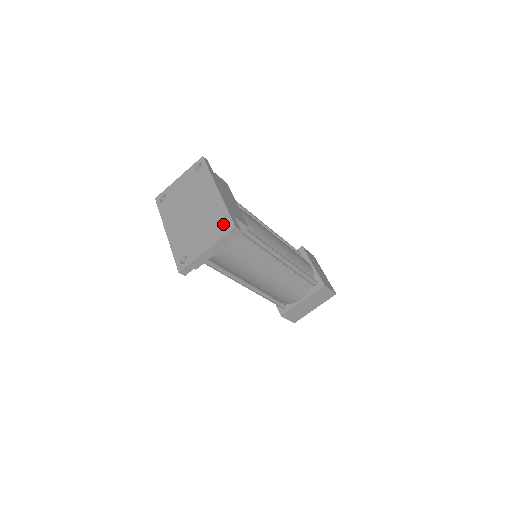
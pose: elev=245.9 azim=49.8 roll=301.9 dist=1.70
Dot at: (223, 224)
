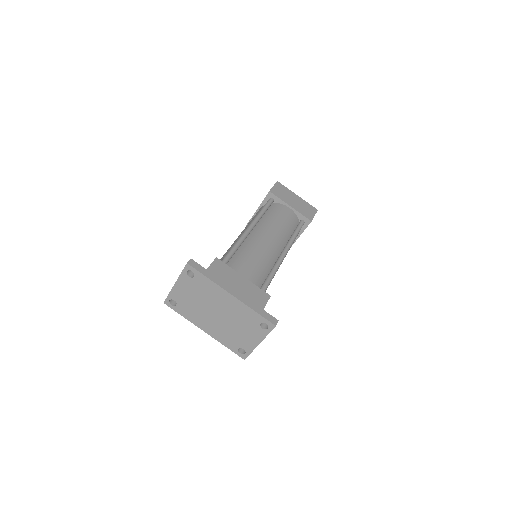
Dot at: (260, 323)
